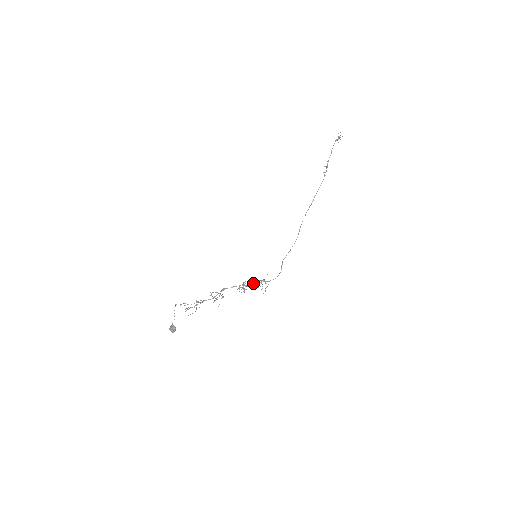
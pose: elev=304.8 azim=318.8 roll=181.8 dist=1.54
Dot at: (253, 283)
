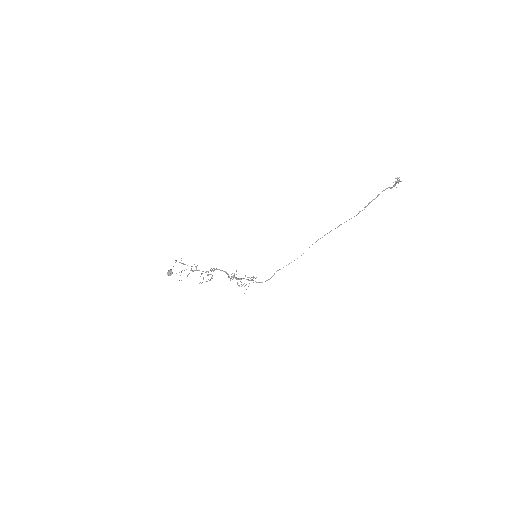
Dot at: (241, 279)
